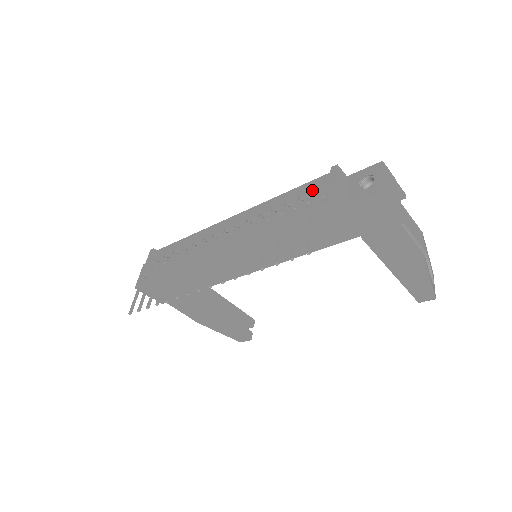
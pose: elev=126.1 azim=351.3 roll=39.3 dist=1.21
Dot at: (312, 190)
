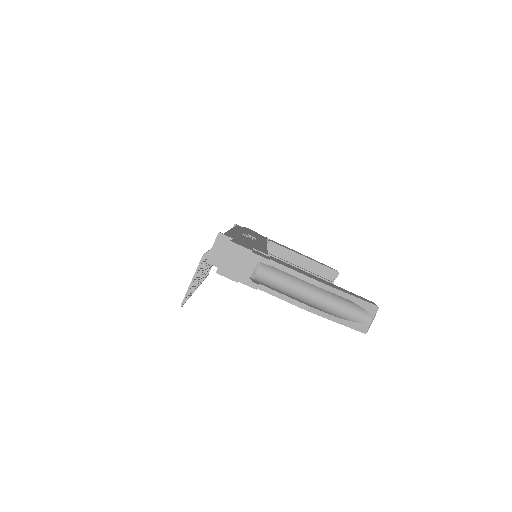
Dot at: occluded
